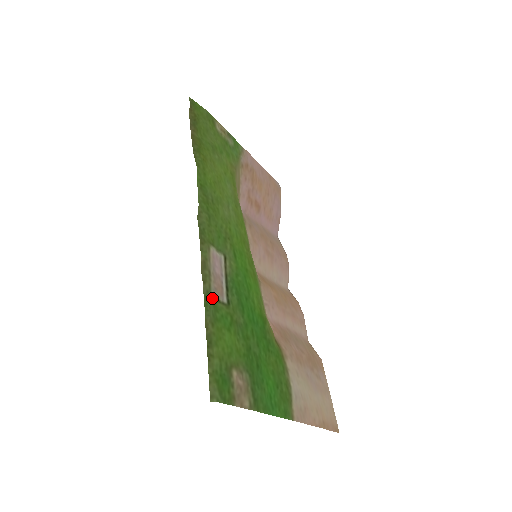
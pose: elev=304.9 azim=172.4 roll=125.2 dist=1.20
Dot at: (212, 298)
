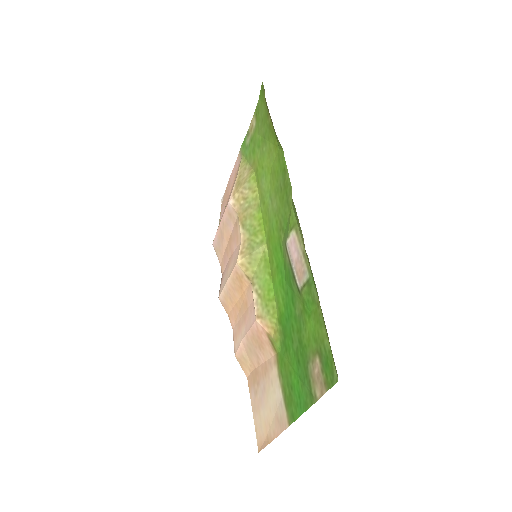
Dot at: (309, 280)
